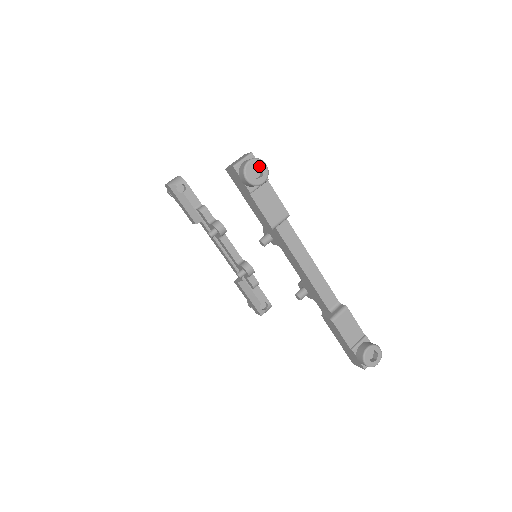
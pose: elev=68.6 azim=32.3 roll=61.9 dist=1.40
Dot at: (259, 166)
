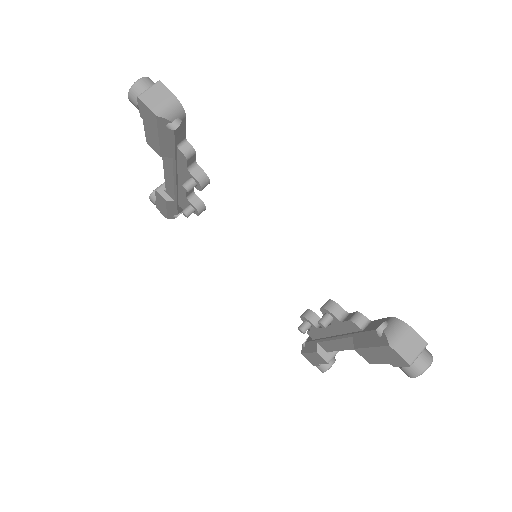
Dot at: occluded
